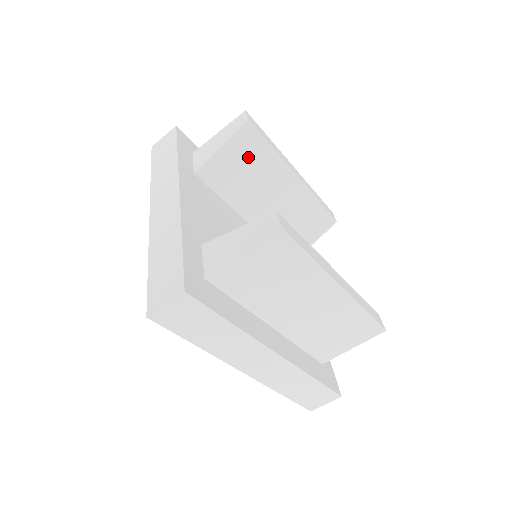
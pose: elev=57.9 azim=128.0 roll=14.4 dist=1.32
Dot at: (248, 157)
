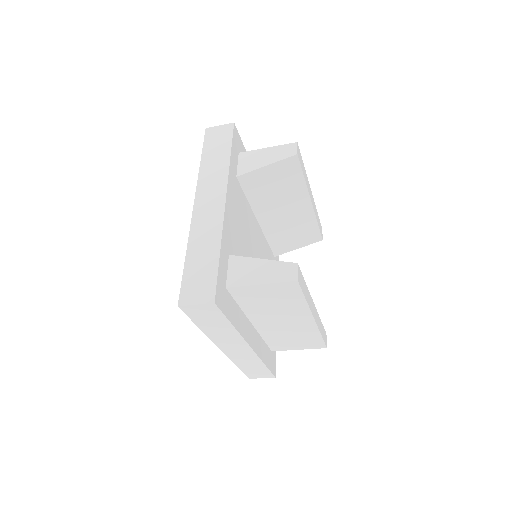
Dot at: (283, 179)
